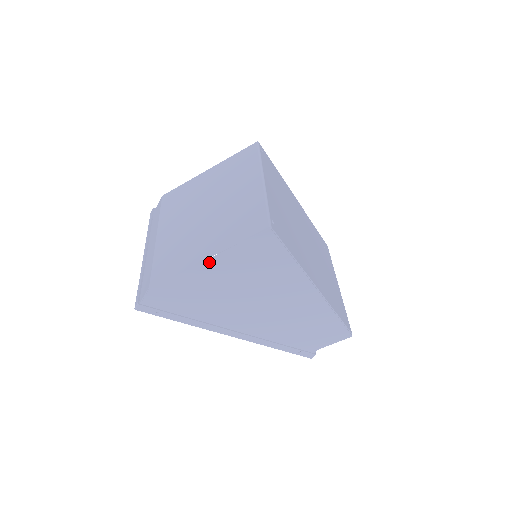
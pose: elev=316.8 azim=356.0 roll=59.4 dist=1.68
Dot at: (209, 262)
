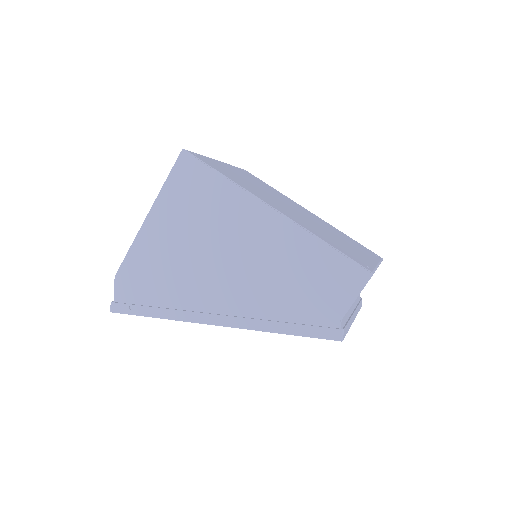
Dot at: (150, 217)
